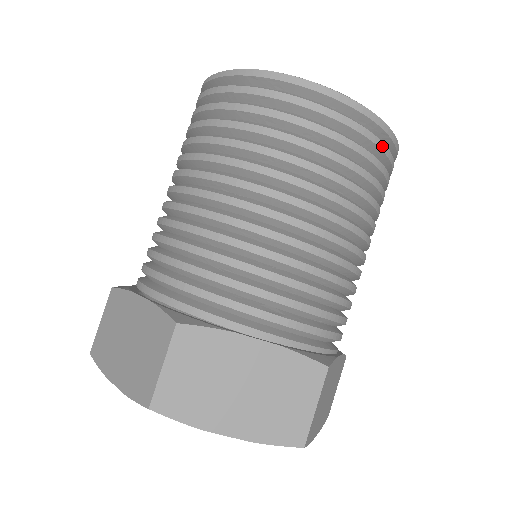
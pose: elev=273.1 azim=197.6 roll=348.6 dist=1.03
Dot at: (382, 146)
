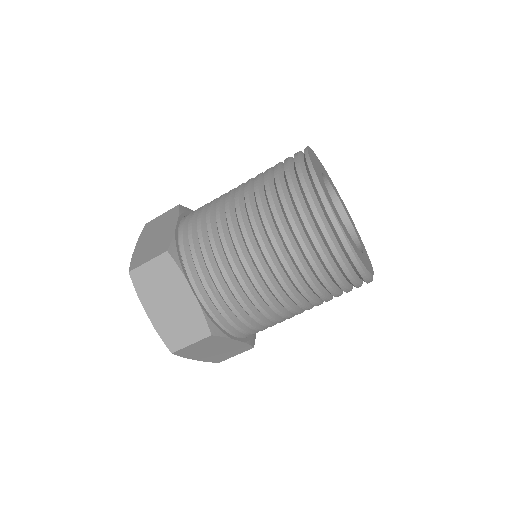
Dot at: (345, 269)
